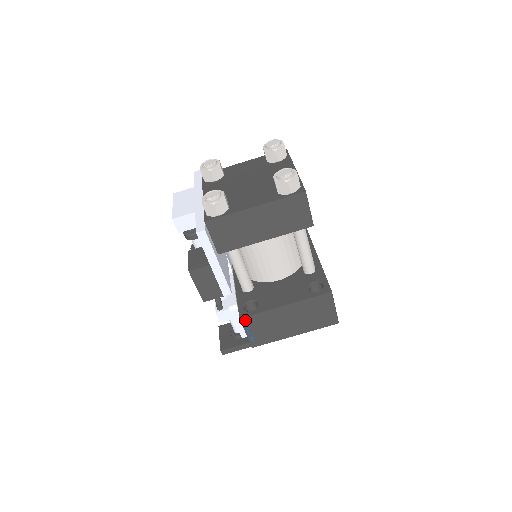
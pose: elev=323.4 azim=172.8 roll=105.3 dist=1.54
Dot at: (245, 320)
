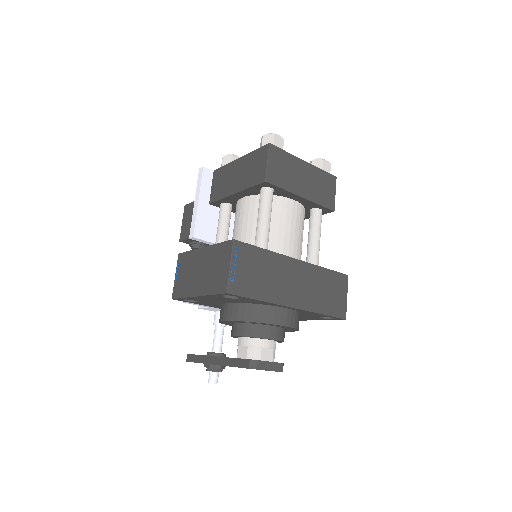
Dot at: (180, 257)
